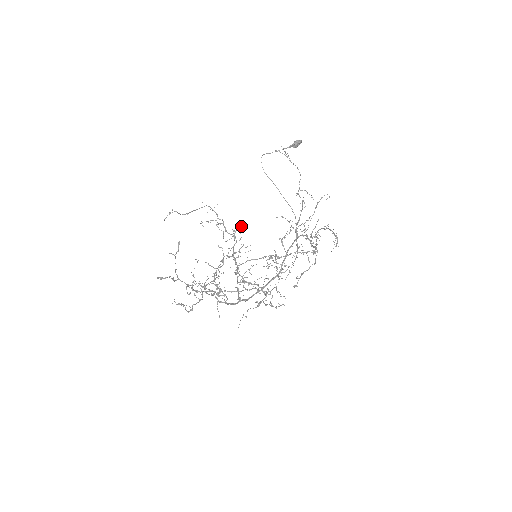
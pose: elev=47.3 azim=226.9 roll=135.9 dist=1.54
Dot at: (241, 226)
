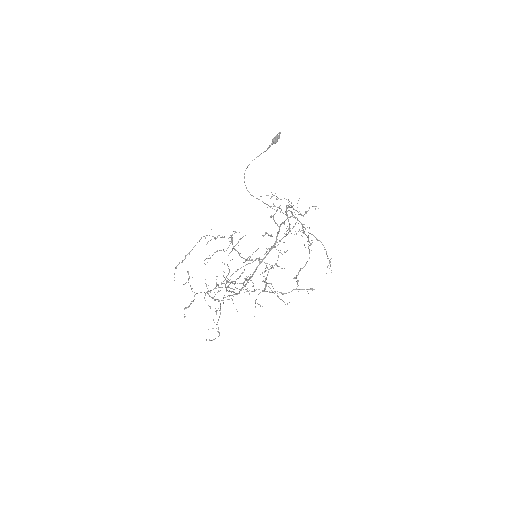
Dot at: (236, 232)
